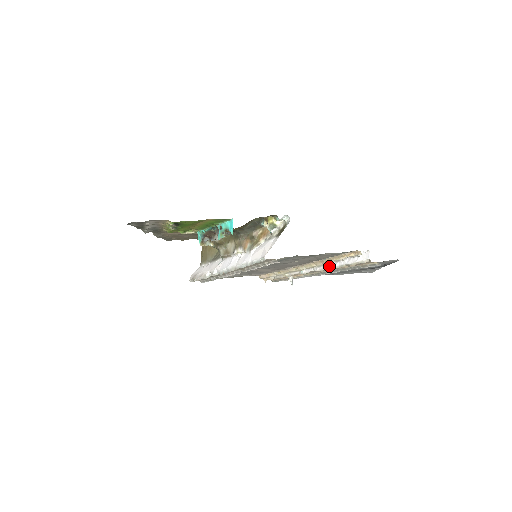
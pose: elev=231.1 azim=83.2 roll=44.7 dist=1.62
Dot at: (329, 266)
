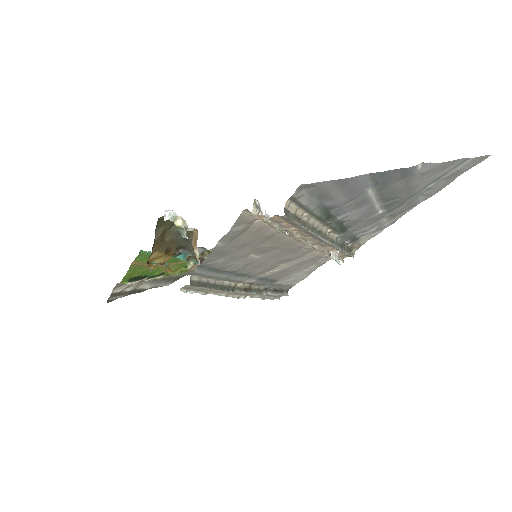
Dot at: occluded
